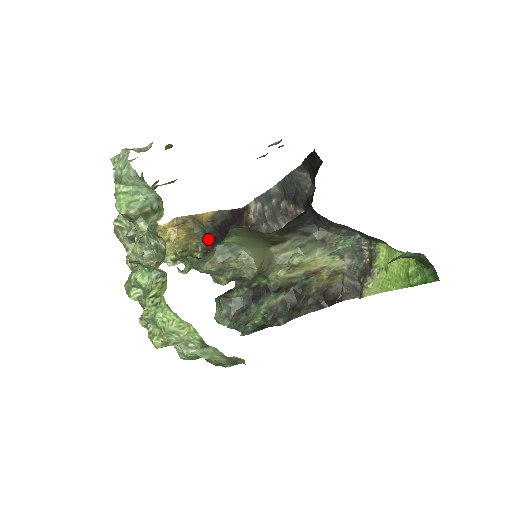
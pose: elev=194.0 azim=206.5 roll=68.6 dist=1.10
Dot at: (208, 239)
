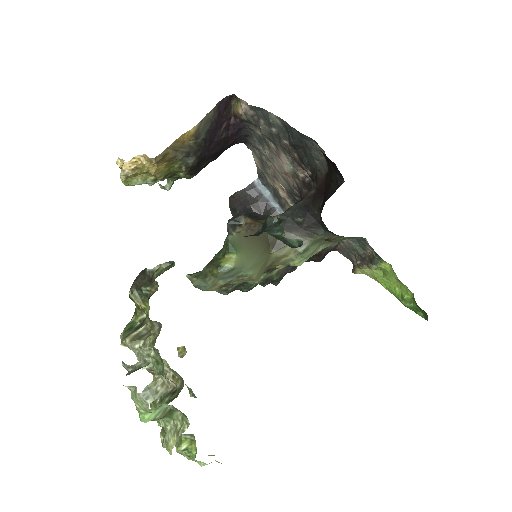
Dot at: (192, 160)
